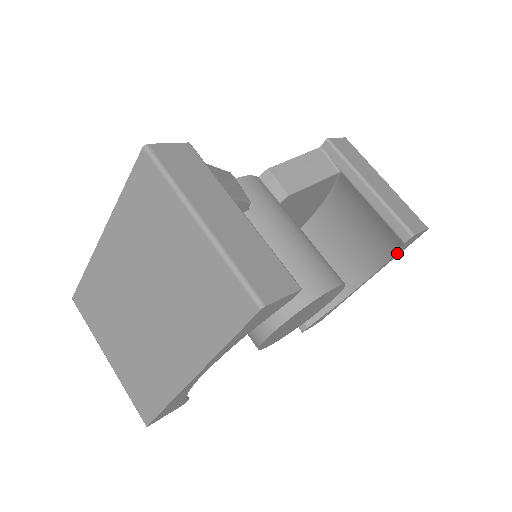
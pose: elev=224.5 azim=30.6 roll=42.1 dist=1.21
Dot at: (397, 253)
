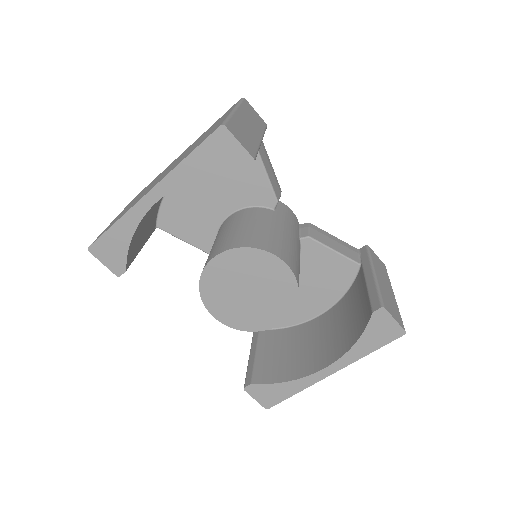
Dot at: (367, 340)
